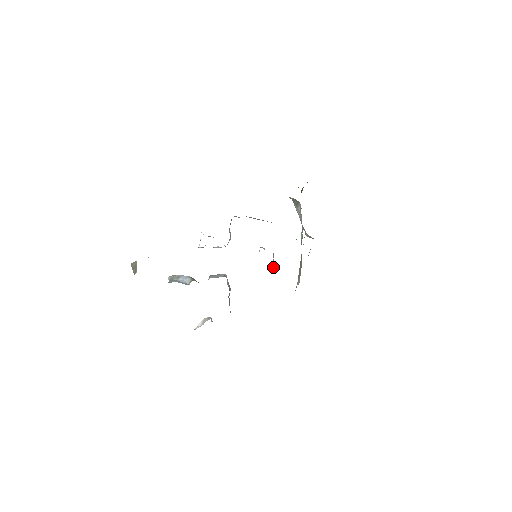
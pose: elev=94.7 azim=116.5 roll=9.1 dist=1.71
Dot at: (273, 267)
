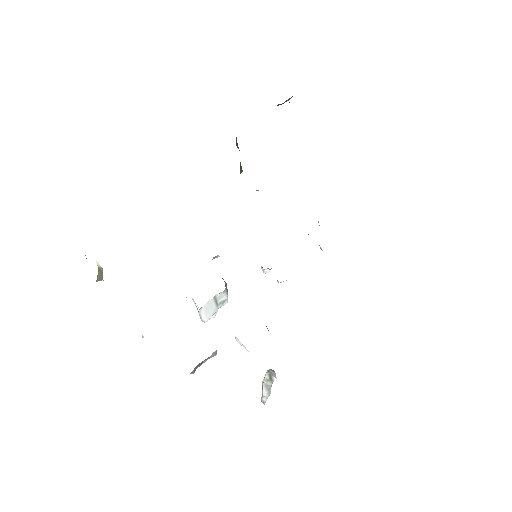
Dot at: occluded
